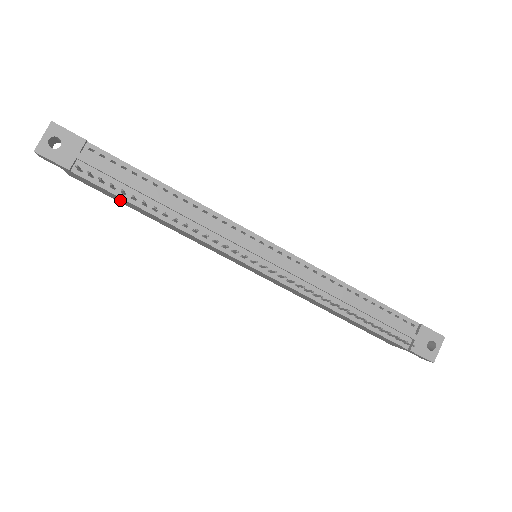
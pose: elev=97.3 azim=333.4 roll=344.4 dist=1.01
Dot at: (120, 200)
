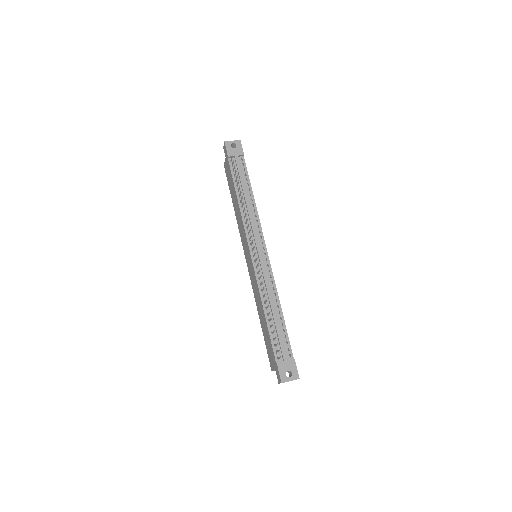
Dot at: (231, 186)
